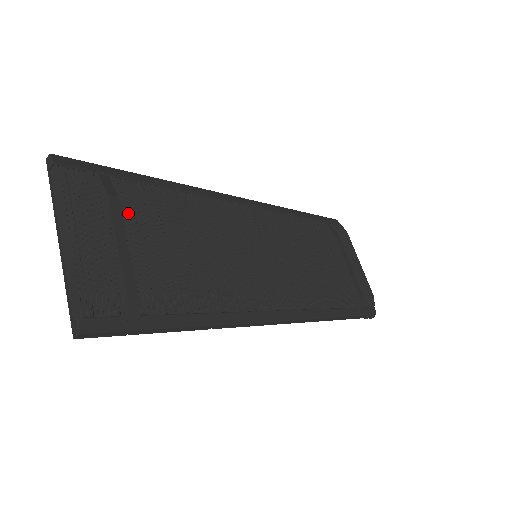
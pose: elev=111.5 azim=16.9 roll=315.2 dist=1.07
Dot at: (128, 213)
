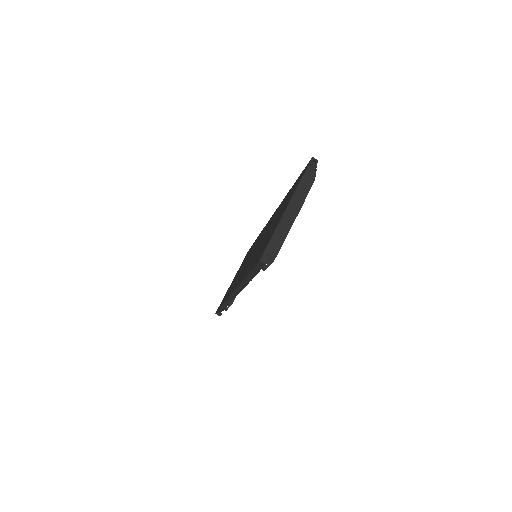
Dot at: occluded
